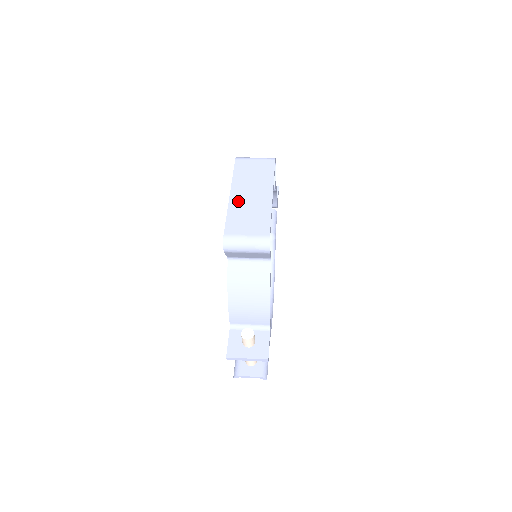
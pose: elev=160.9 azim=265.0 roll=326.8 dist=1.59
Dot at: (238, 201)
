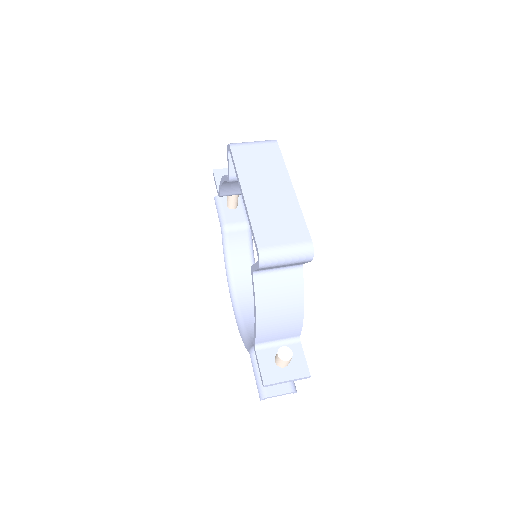
Dot at: (257, 201)
